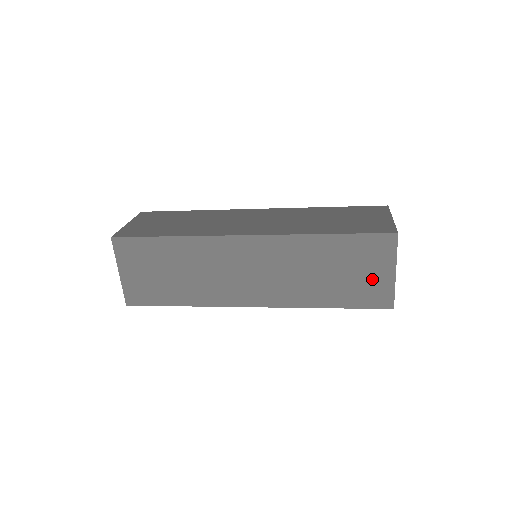
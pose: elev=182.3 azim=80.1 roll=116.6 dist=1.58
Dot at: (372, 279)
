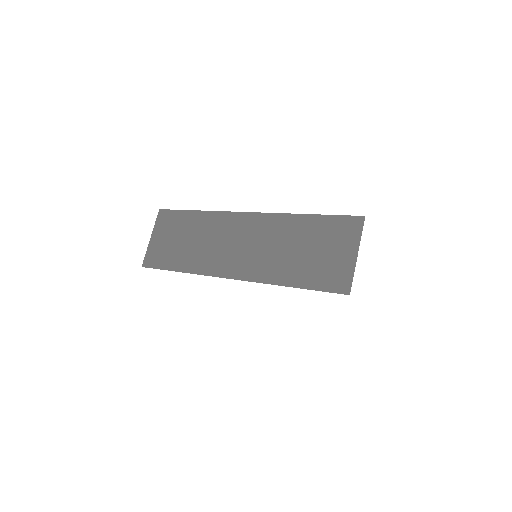
Dot at: (335, 260)
